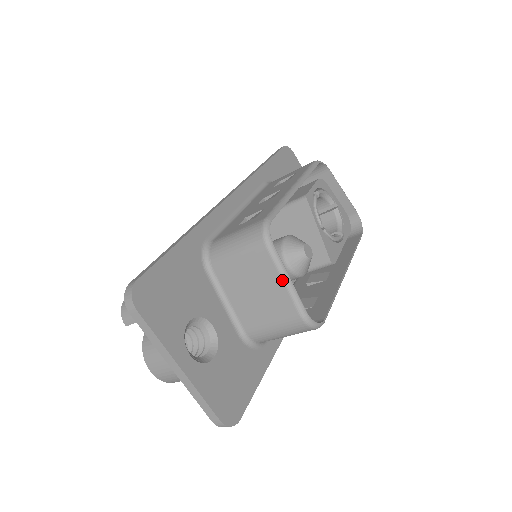
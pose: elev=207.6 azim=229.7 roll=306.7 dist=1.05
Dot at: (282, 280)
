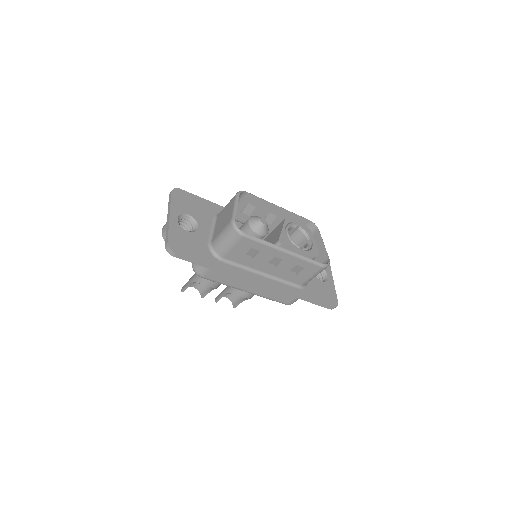
Dot at: (234, 206)
